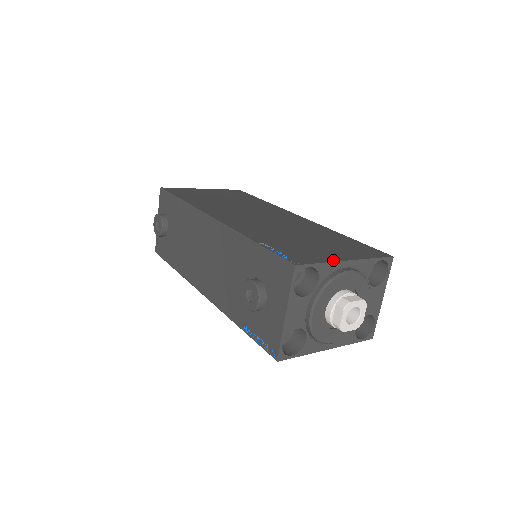
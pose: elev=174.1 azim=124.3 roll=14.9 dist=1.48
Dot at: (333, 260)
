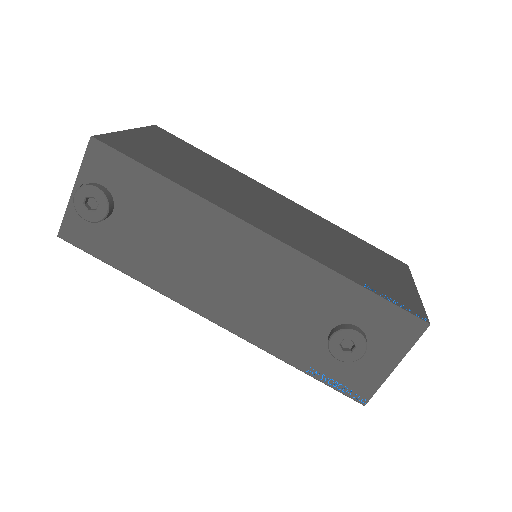
Dot at: (418, 296)
